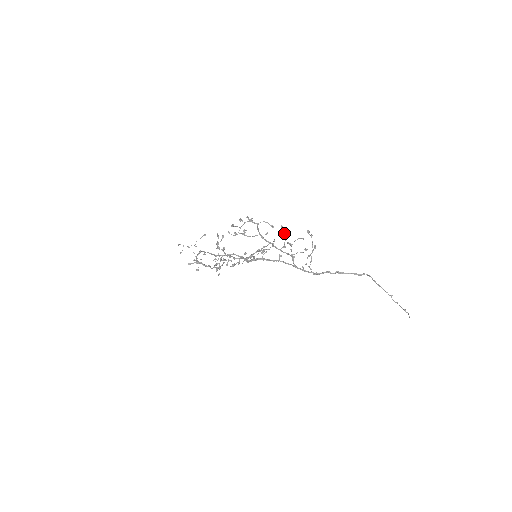
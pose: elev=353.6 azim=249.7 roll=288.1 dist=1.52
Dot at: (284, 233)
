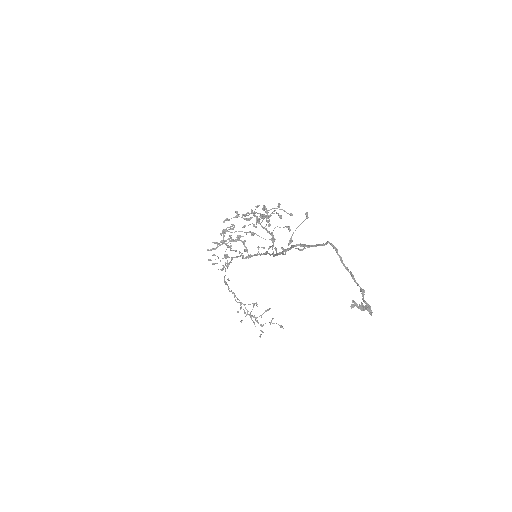
Dot at: occluded
